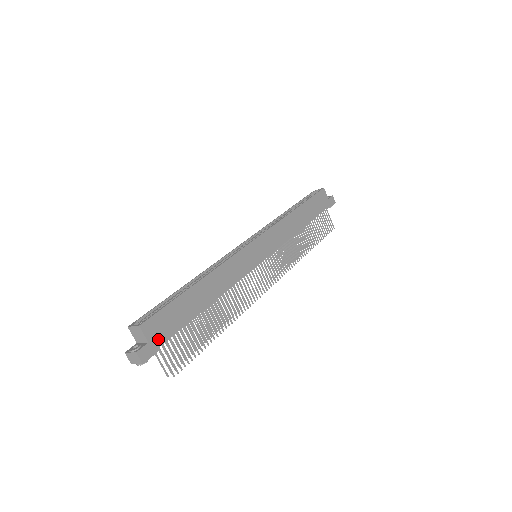
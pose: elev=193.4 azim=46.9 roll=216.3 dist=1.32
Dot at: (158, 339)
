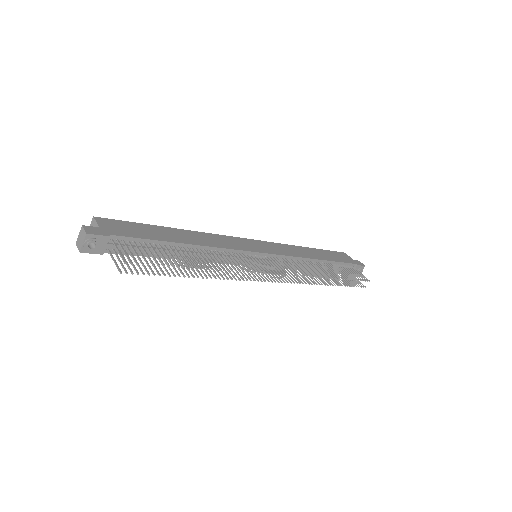
Dot at: (112, 231)
